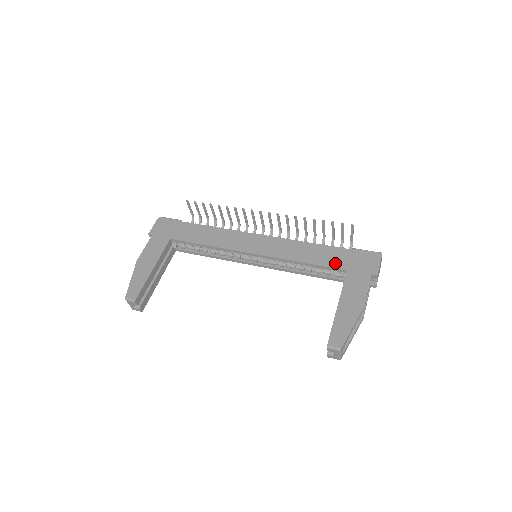
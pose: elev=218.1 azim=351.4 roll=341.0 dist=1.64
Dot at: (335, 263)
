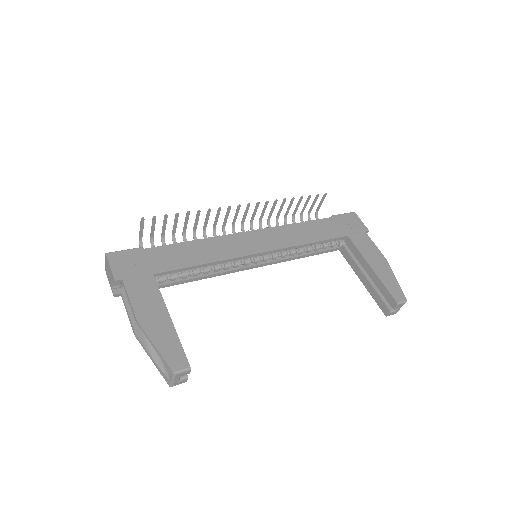
Dot at: (334, 233)
